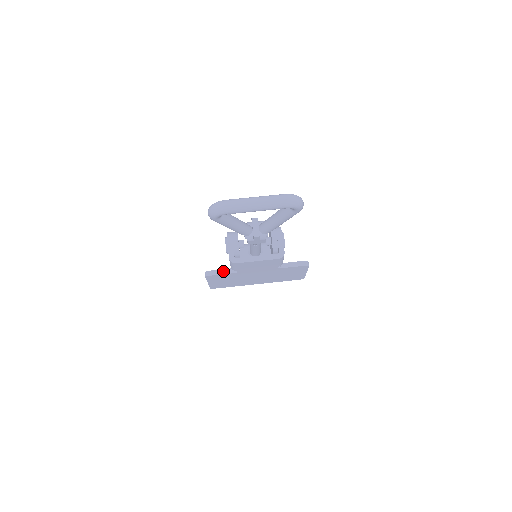
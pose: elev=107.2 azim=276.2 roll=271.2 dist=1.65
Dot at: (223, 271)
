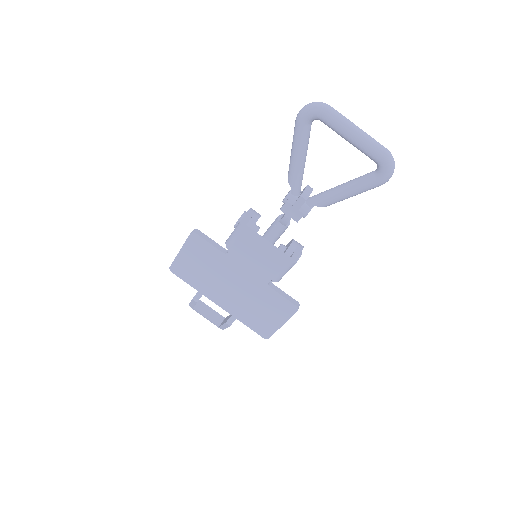
Dot at: (213, 242)
